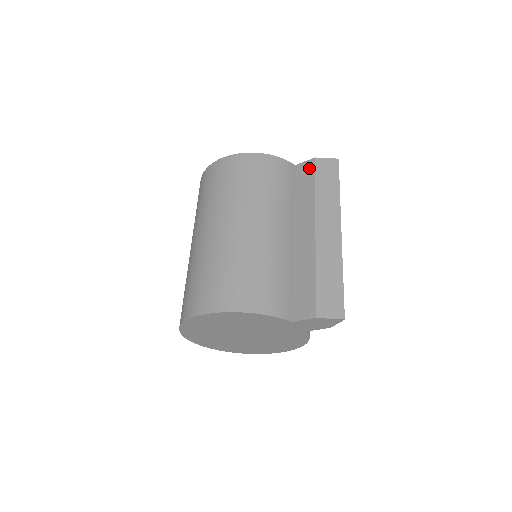
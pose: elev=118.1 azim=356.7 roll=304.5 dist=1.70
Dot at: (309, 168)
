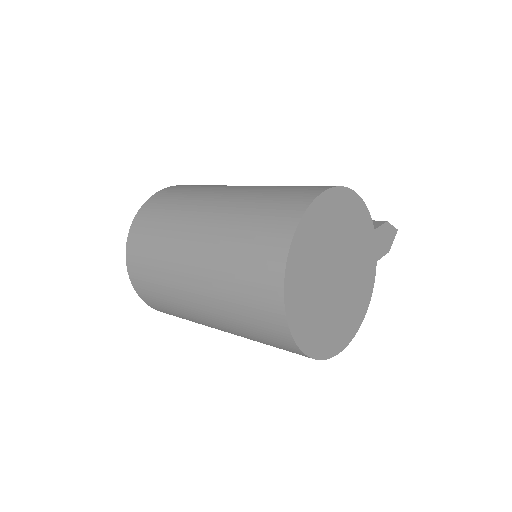
Dot at: occluded
